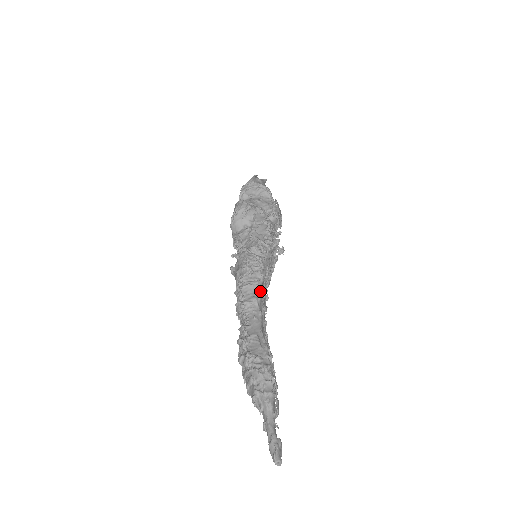
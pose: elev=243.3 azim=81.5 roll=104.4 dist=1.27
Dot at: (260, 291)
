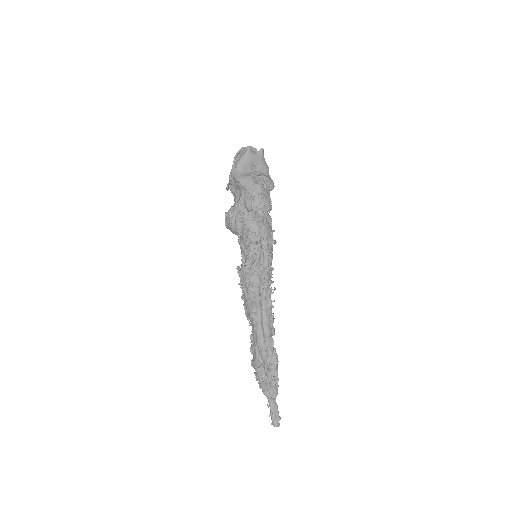
Dot at: (253, 307)
